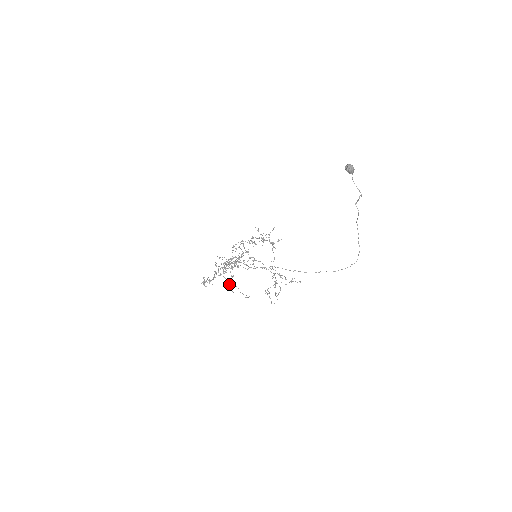
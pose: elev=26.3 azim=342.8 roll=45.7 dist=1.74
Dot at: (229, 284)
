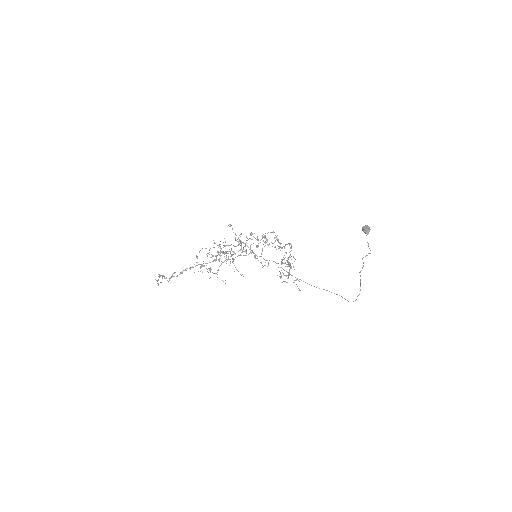
Dot at: (226, 257)
